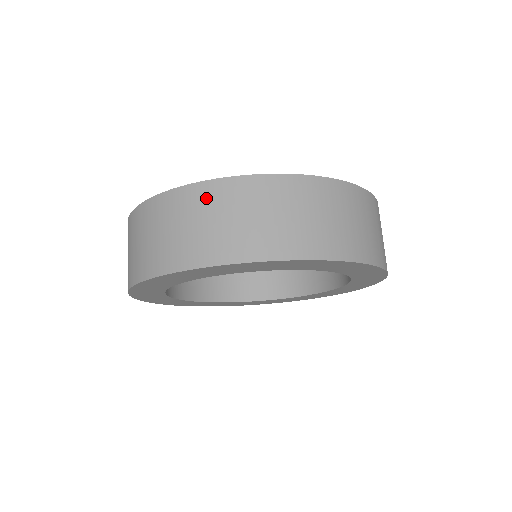
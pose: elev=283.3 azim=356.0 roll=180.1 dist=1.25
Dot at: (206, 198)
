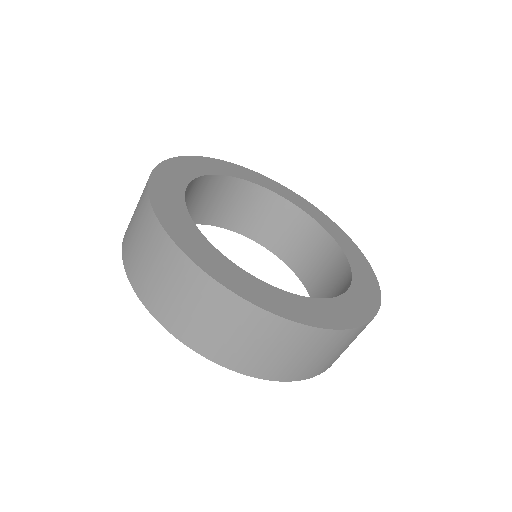
Dot at: (144, 216)
